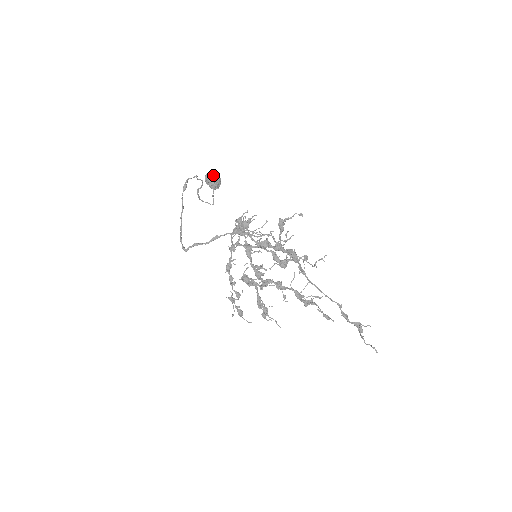
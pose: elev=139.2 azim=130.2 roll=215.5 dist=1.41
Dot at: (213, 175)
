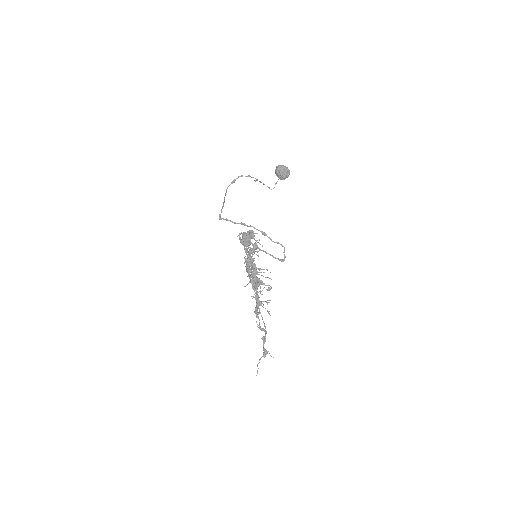
Dot at: (282, 170)
